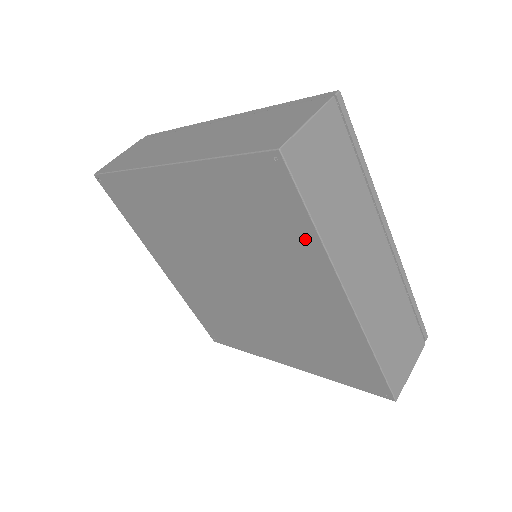
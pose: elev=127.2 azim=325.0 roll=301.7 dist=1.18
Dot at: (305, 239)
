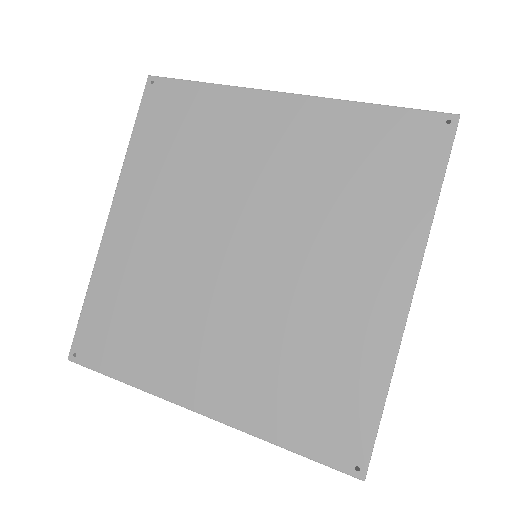
Dot at: (413, 209)
